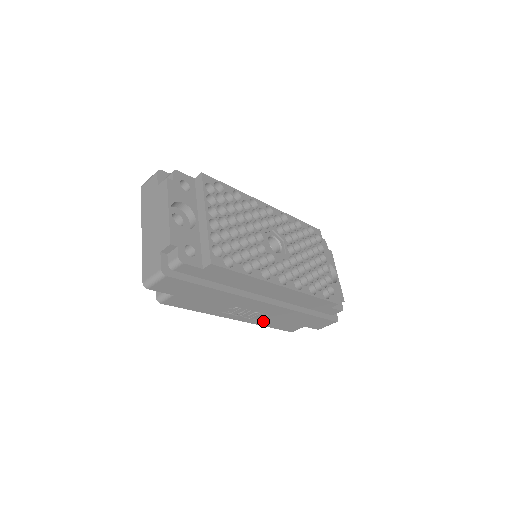
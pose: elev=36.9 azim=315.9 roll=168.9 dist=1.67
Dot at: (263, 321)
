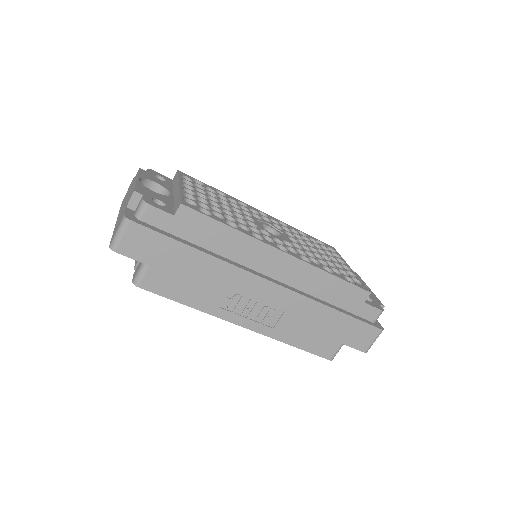
Dot at: (281, 330)
